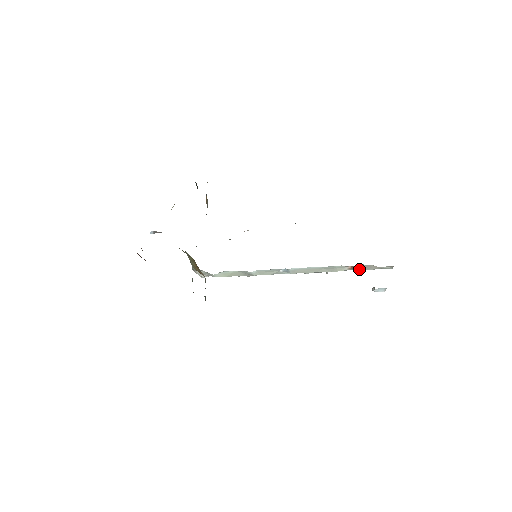
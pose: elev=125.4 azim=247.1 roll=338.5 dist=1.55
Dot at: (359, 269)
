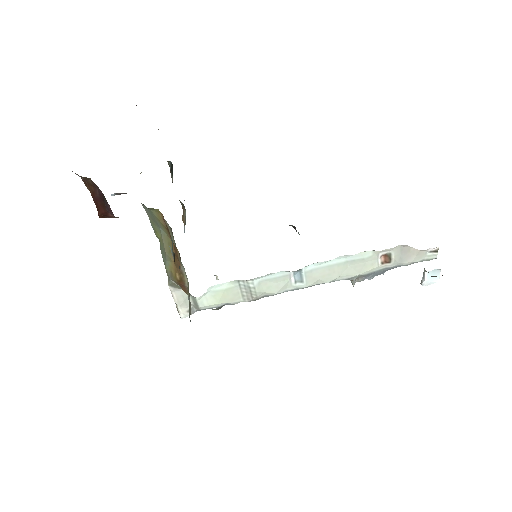
Dot at: (395, 261)
